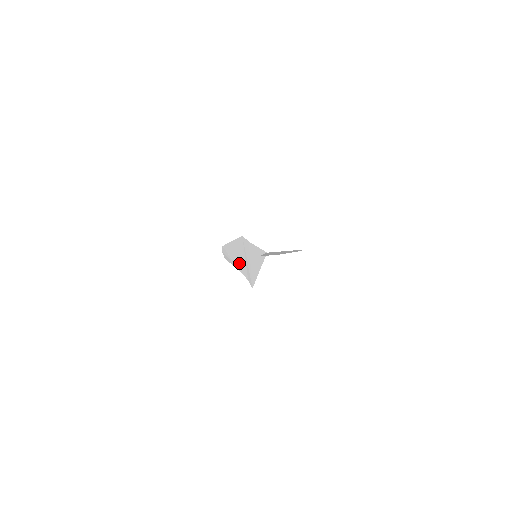
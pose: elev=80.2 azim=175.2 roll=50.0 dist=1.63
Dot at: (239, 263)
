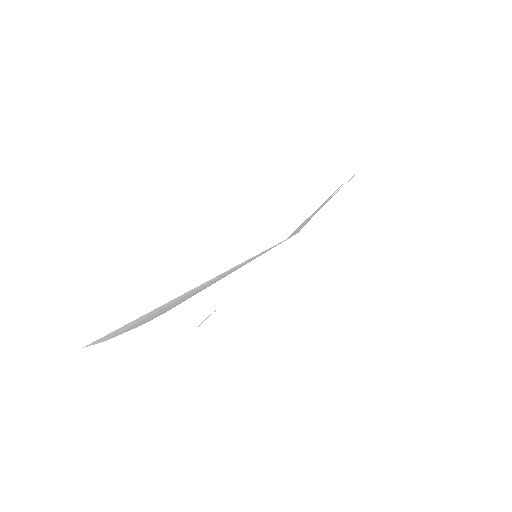
Dot at: occluded
